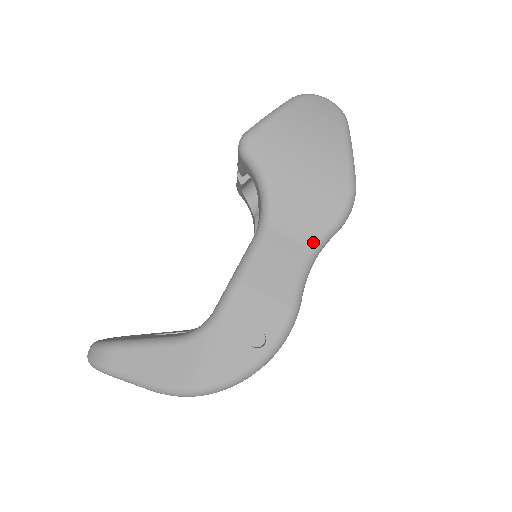
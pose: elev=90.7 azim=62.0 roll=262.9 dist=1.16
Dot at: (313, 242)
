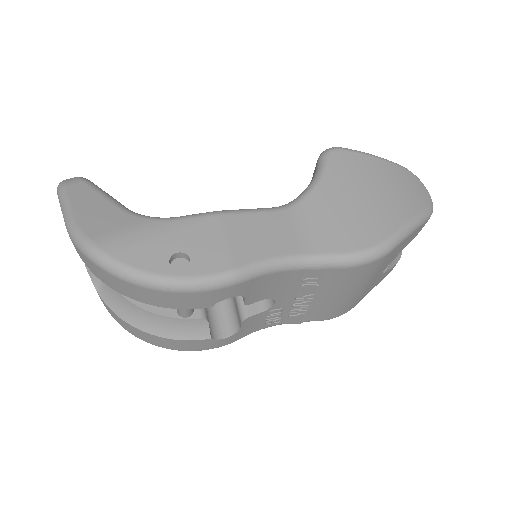
Dot at: (308, 251)
